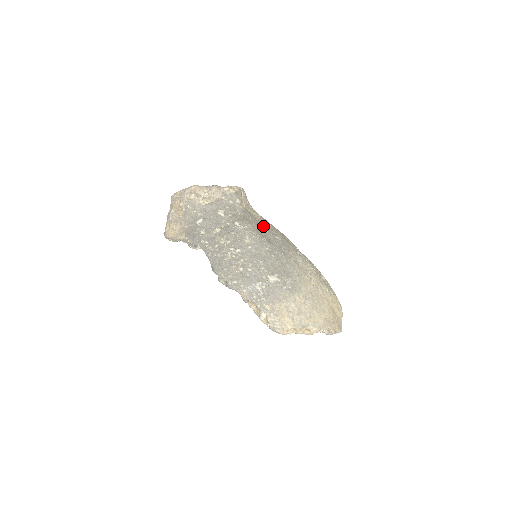
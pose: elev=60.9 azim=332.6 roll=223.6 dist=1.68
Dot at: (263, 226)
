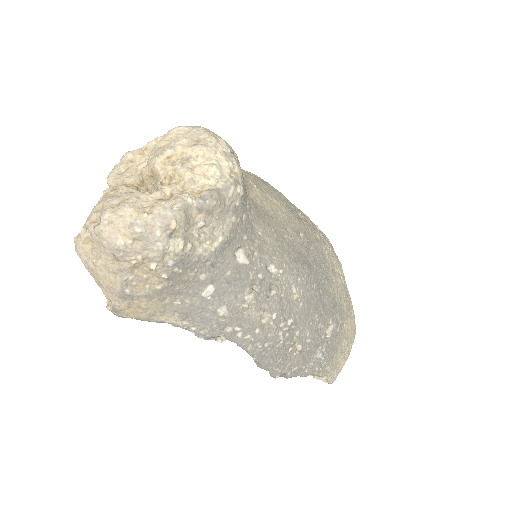
Dot at: (284, 228)
